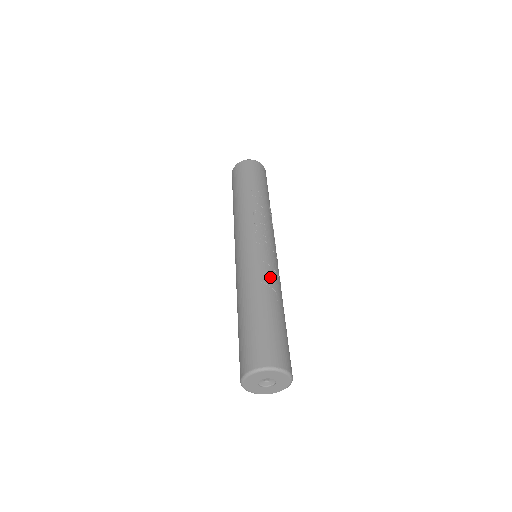
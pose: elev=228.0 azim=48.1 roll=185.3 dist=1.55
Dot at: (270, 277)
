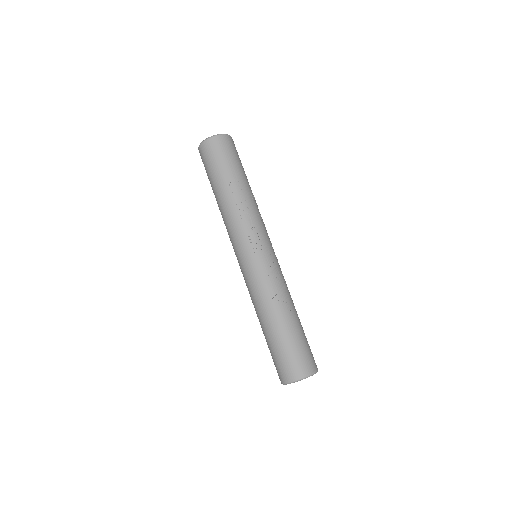
Dot at: (278, 290)
